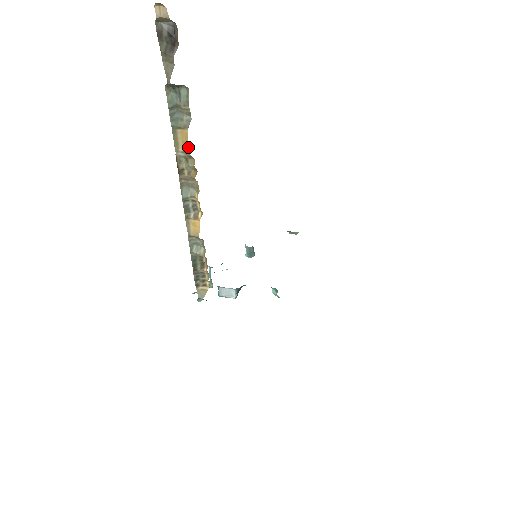
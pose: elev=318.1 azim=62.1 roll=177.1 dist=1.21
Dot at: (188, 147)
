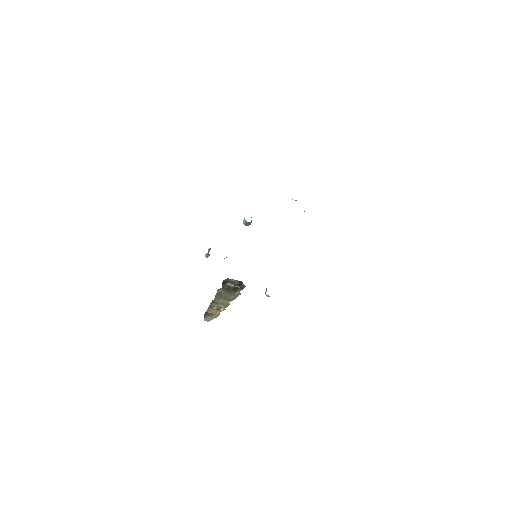
Dot at: (227, 303)
